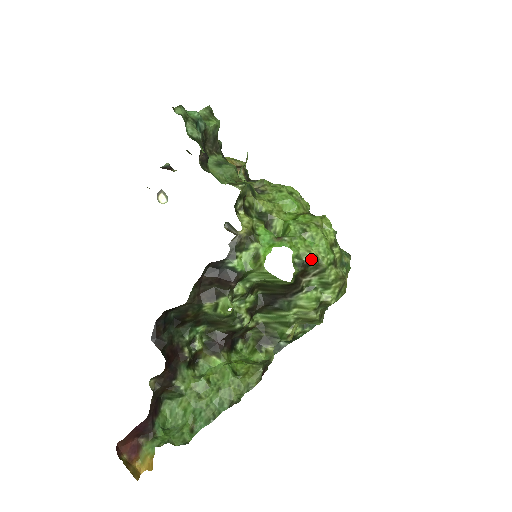
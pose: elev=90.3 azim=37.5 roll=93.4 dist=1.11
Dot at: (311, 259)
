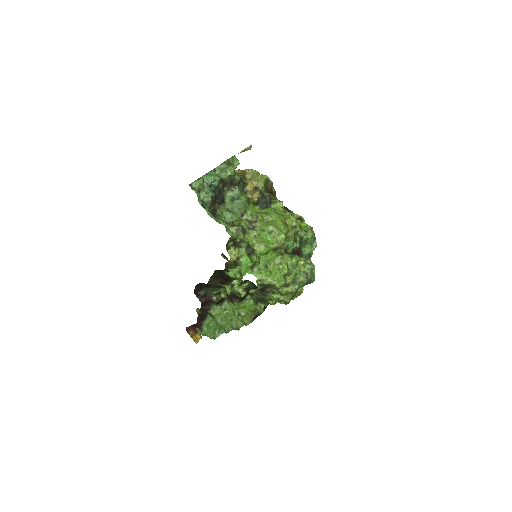
Dot at: (268, 284)
